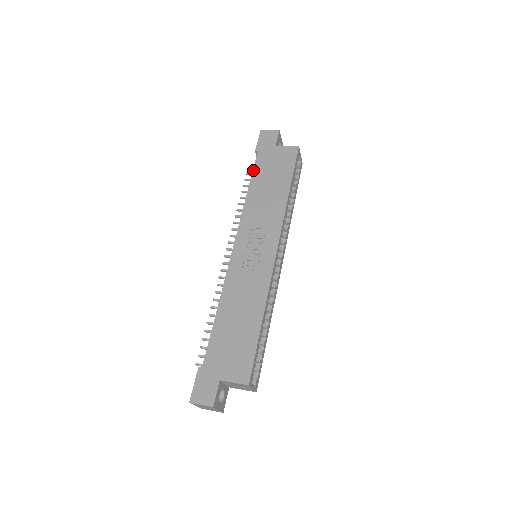
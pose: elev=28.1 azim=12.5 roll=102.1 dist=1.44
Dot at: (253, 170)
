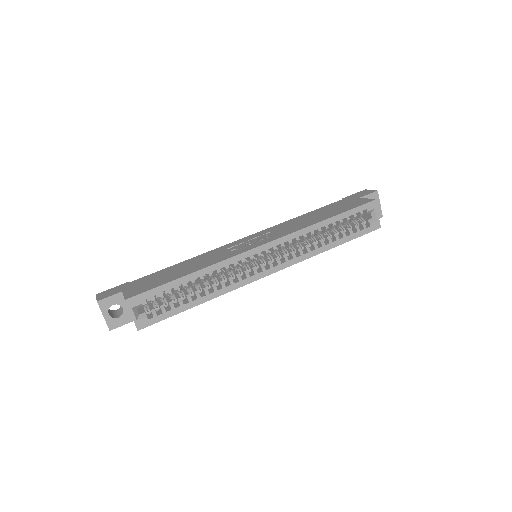
Dot at: (324, 206)
